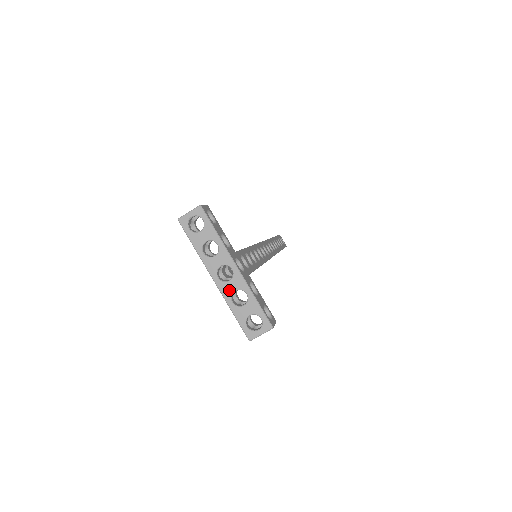
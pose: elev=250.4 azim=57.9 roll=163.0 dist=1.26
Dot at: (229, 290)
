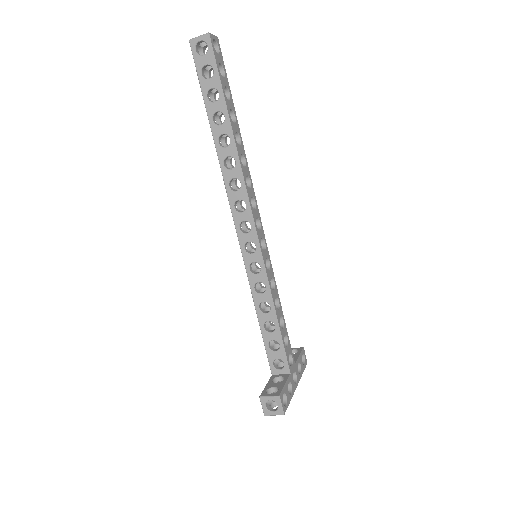
Dot at: occluded
